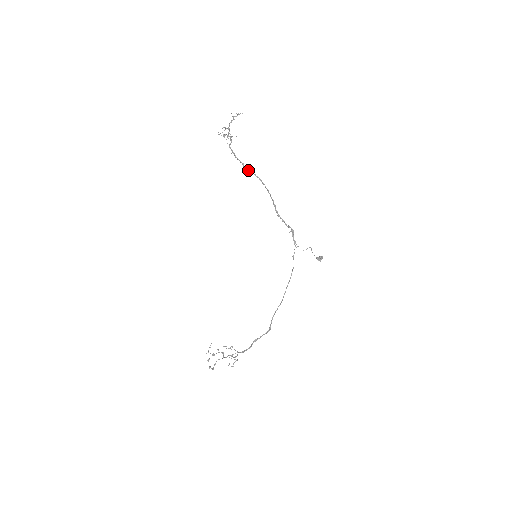
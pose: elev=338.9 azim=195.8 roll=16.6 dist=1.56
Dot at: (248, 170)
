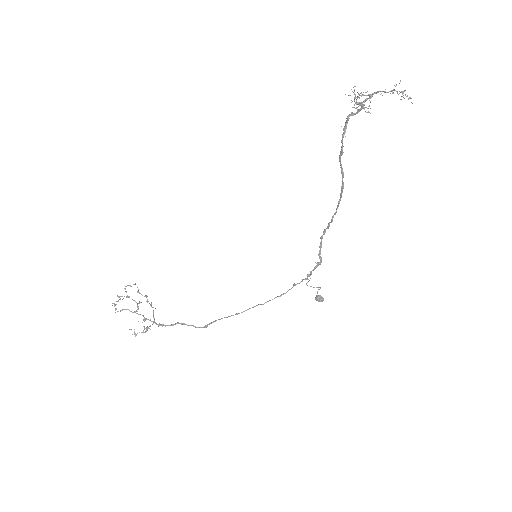
Dot at: (341, 164)
